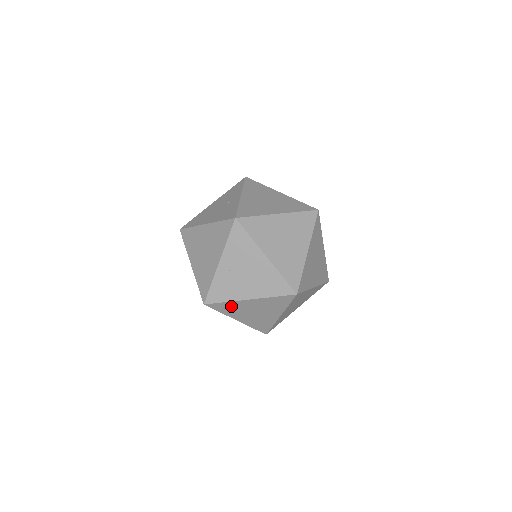
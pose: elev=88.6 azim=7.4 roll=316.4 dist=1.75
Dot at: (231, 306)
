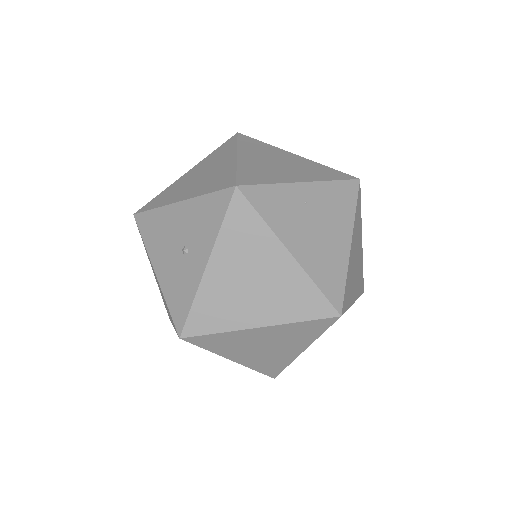
Dot at: (253, 233)
